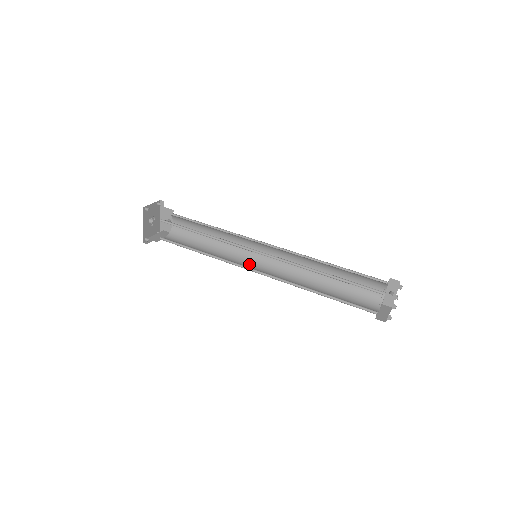
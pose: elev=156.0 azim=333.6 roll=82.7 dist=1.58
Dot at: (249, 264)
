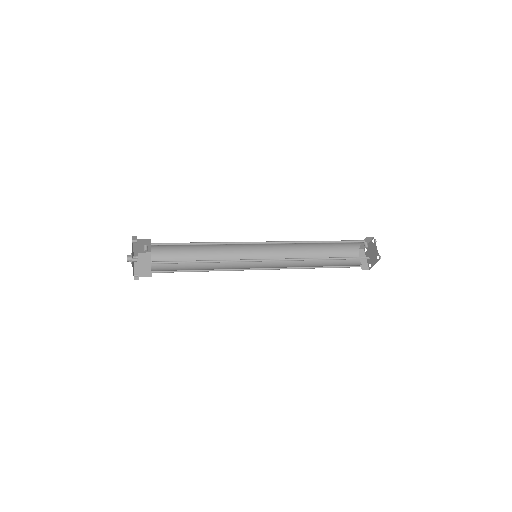
Dot at: occluded
